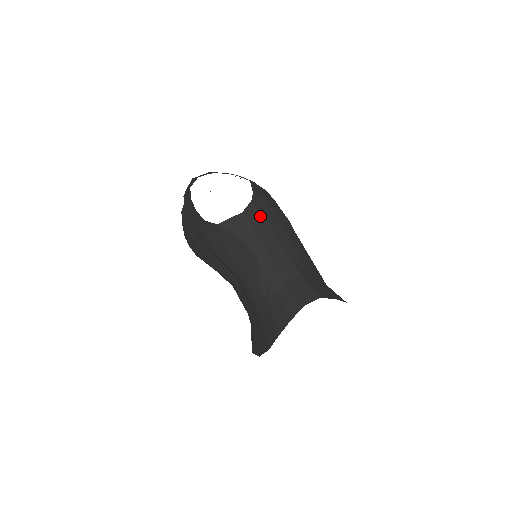
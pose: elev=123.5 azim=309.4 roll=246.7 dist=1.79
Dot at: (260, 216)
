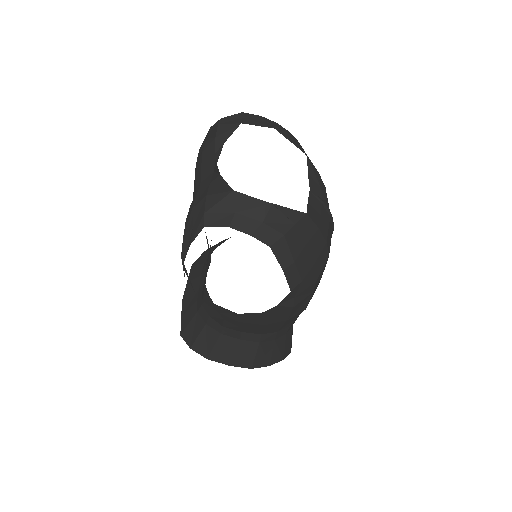
Dot at: (259, 320)
